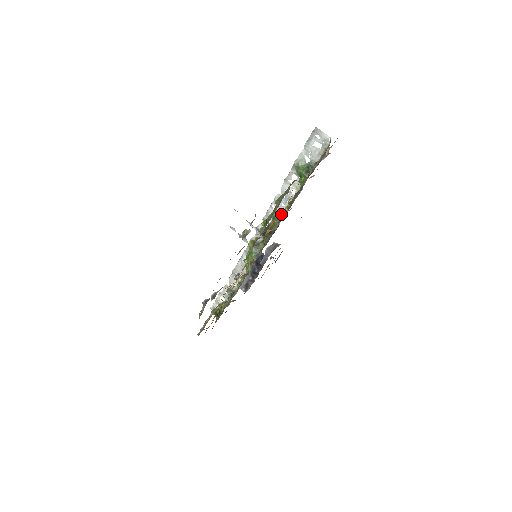
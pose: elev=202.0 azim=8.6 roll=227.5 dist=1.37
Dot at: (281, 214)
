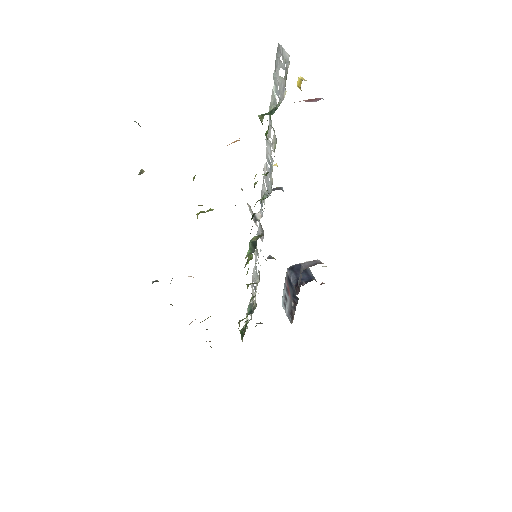
Dot at: (254, 186)
